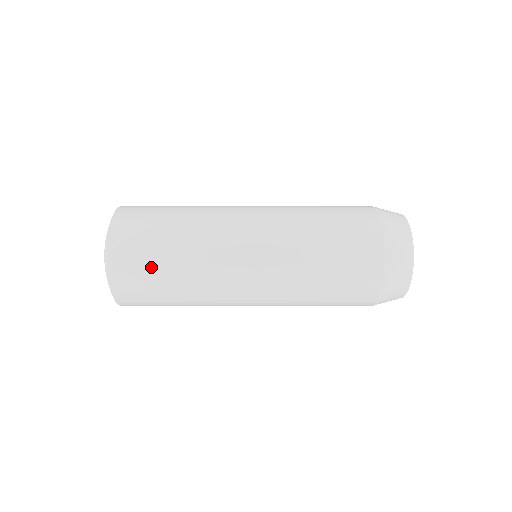
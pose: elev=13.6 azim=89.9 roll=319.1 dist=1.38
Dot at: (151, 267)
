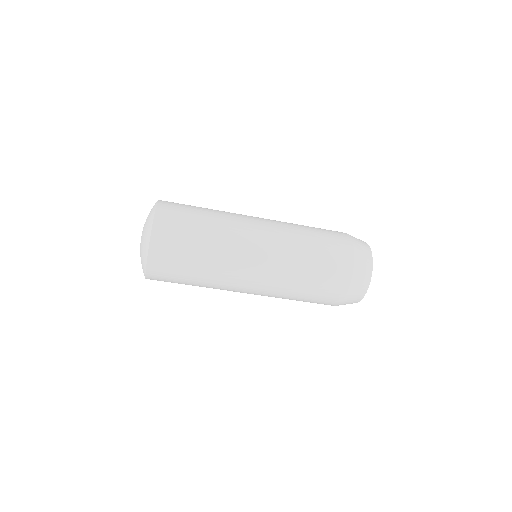
Dot at: (188, 224)
